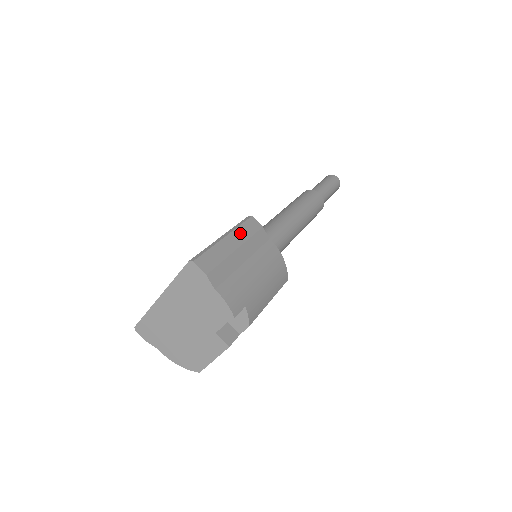
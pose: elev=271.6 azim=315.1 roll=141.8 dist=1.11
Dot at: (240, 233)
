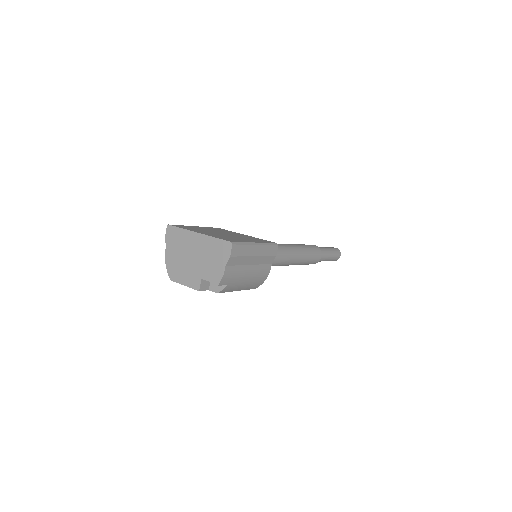
Dot at: (264, 249)
